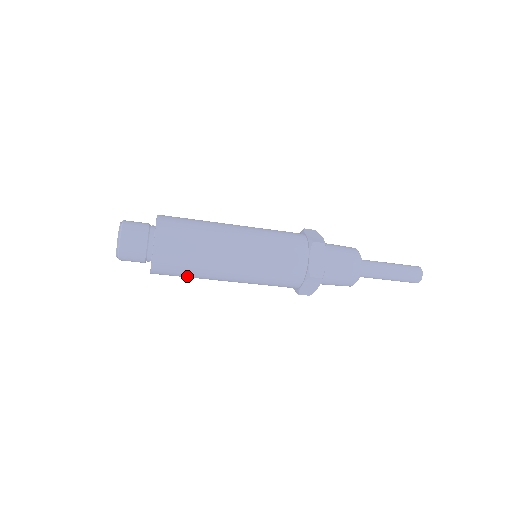
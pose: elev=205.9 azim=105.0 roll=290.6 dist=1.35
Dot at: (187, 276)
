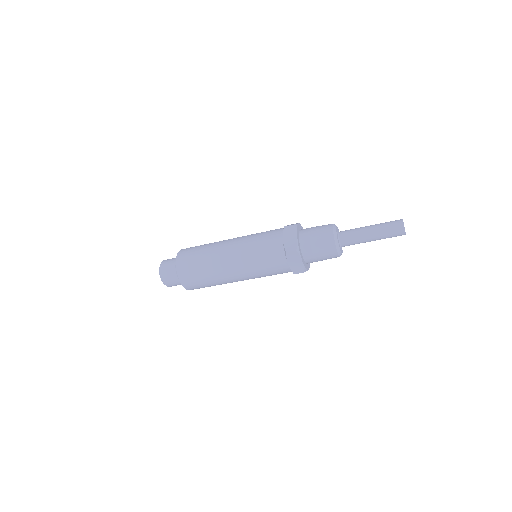
Dot at: (207, 283)
